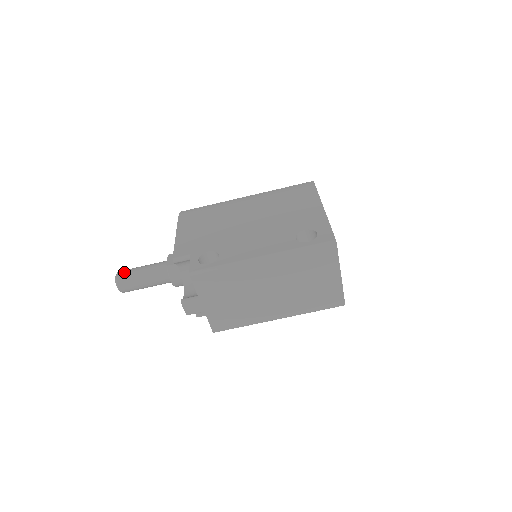
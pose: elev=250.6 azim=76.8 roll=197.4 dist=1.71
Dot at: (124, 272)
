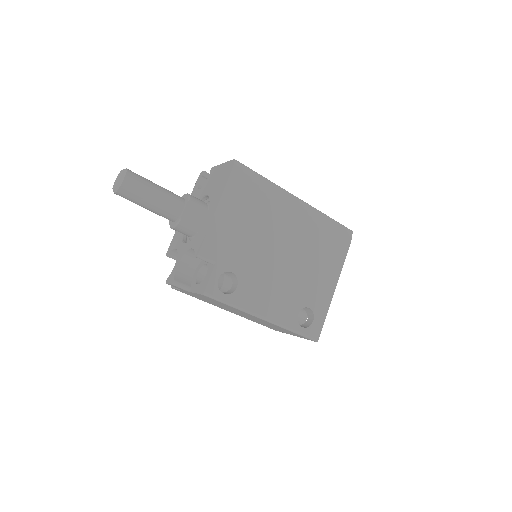
Dot at: (133, 184)
